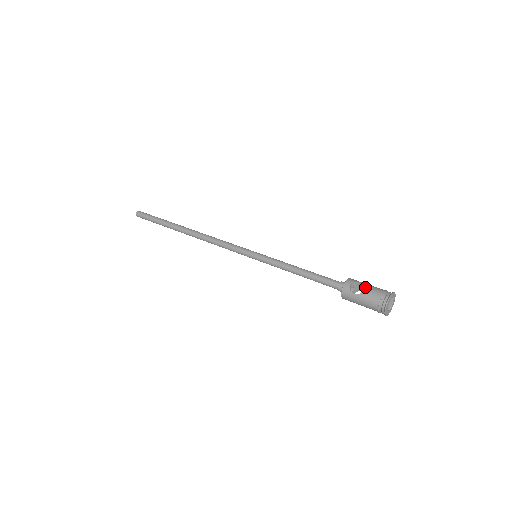
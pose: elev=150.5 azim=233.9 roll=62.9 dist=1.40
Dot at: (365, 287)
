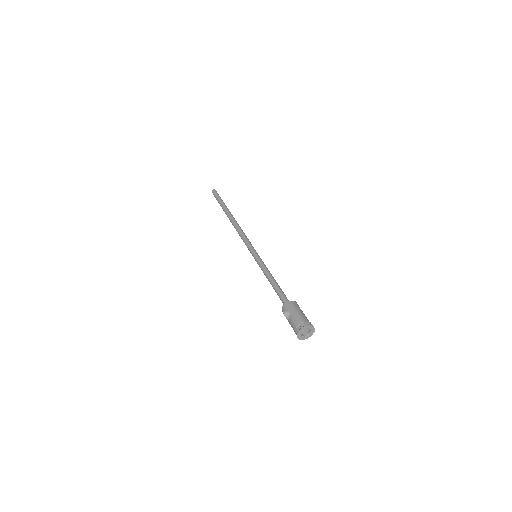
Dot at: (289, 318)
